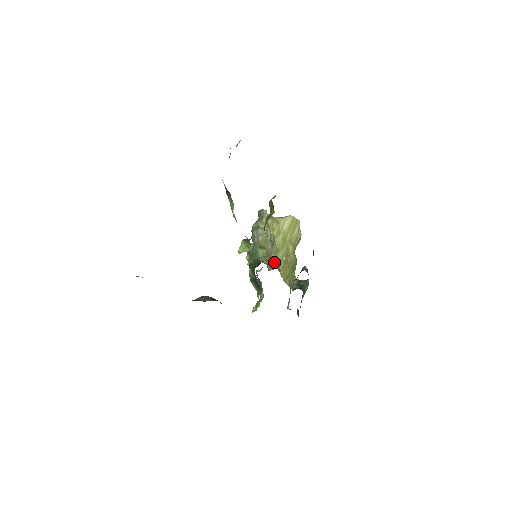
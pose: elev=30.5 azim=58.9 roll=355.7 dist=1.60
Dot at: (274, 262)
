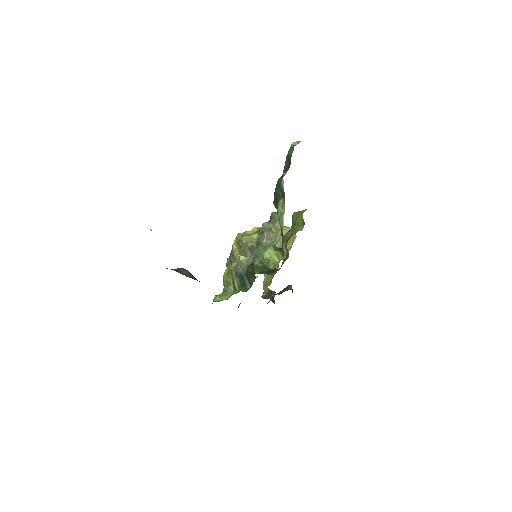
Dot at: occluded
